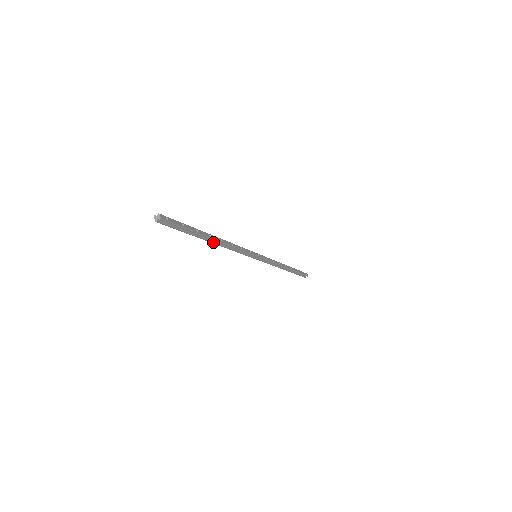
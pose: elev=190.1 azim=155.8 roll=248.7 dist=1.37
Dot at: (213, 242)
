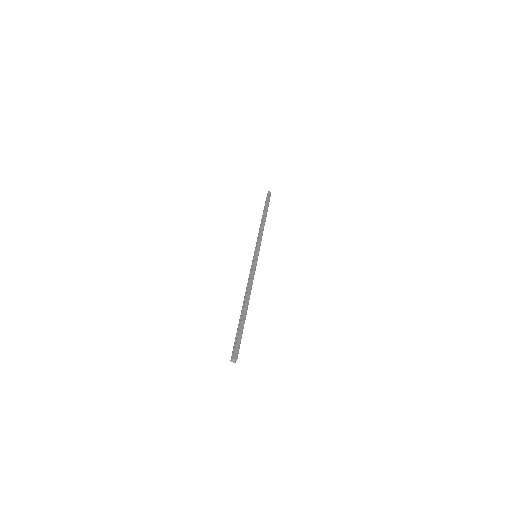
Dot at: (247, 305)
